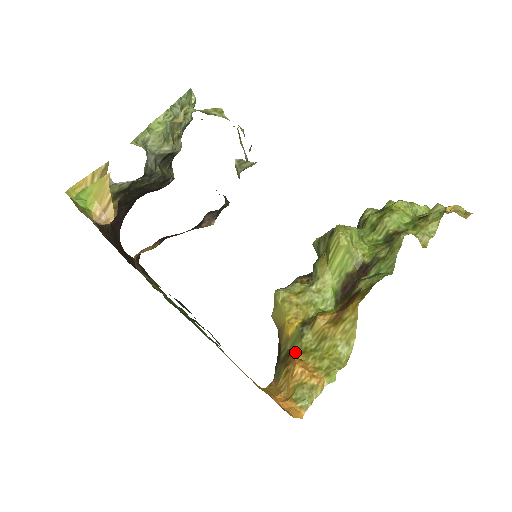
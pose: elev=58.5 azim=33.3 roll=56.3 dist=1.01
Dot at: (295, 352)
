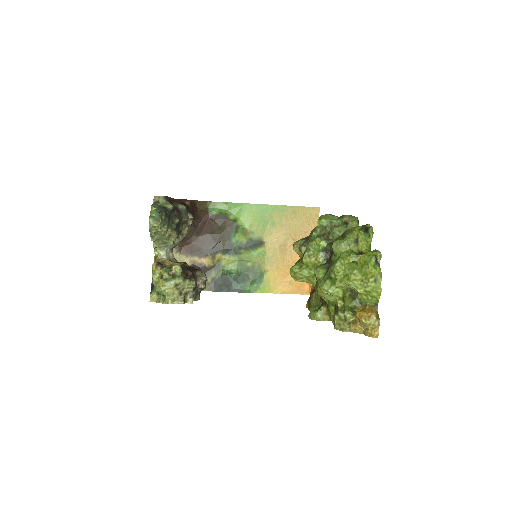
Dot at: occluded
